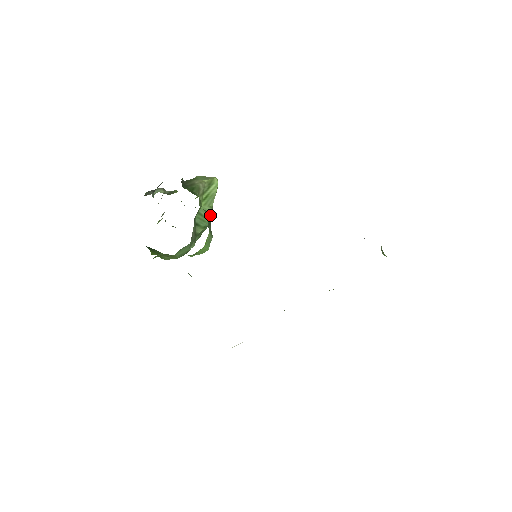
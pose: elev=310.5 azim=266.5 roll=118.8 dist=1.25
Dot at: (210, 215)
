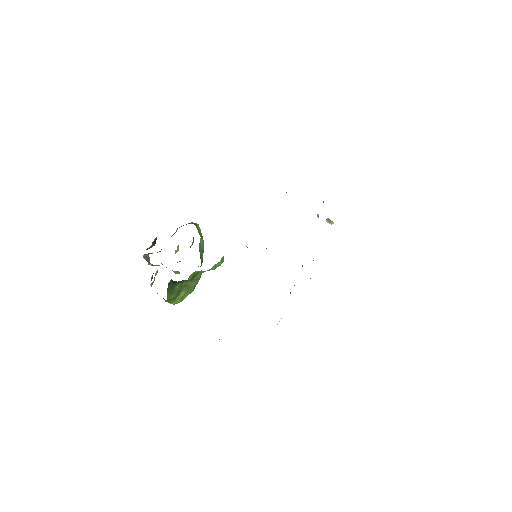
Dot at: (203, 249)
